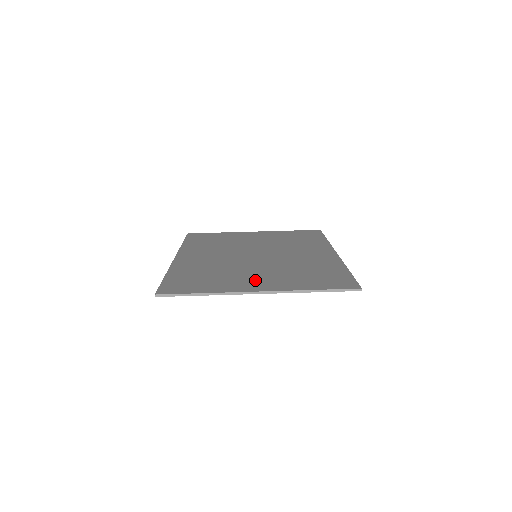
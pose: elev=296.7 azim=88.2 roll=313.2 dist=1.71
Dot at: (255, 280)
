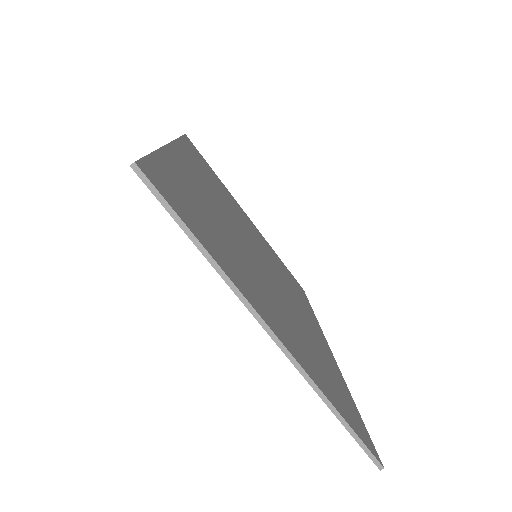
Dot at: (267, 303)
